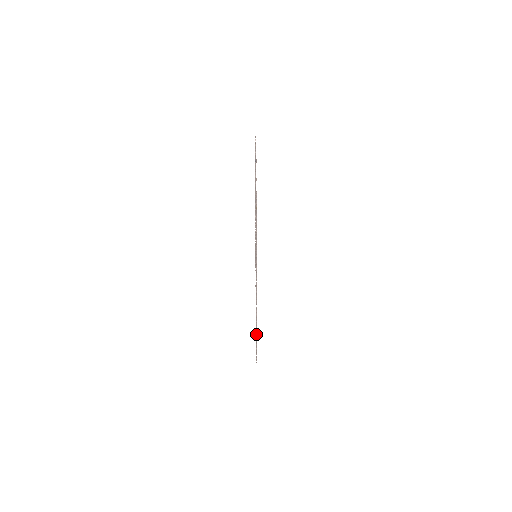
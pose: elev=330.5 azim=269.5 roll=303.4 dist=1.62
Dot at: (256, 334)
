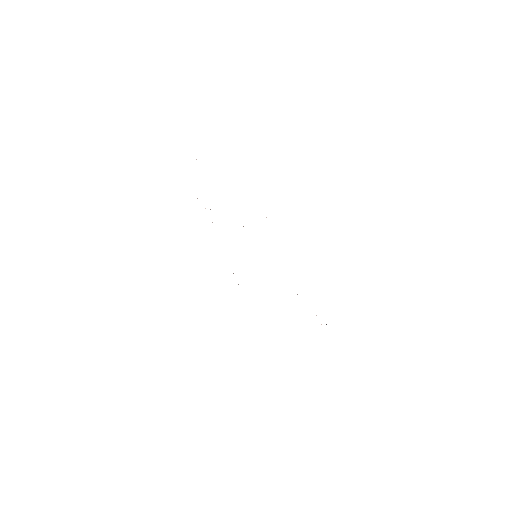
Dot at: occluded
